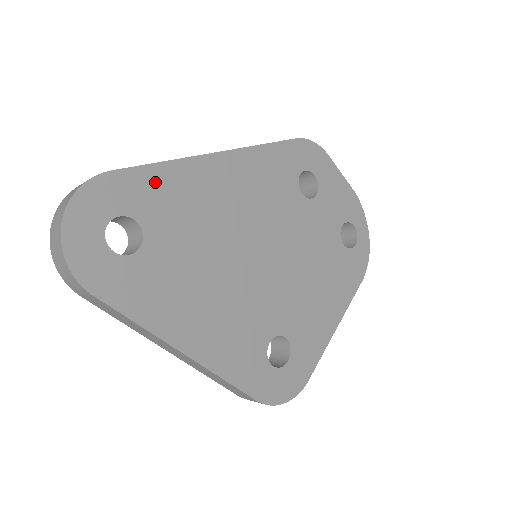
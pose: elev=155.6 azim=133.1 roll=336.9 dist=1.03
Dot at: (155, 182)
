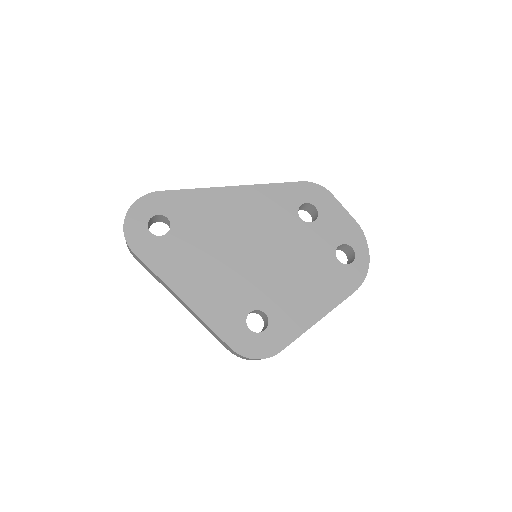
Dot at: (185, 199)
